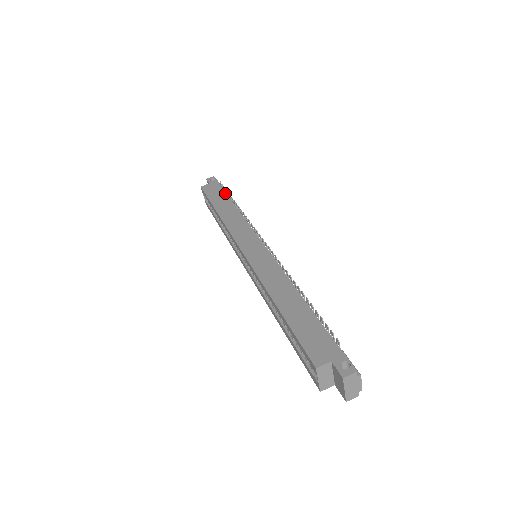
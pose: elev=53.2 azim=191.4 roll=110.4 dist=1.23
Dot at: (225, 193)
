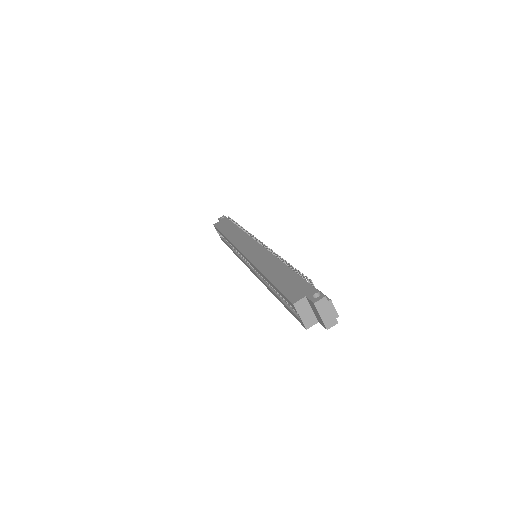
Dot at: (232, 222)
